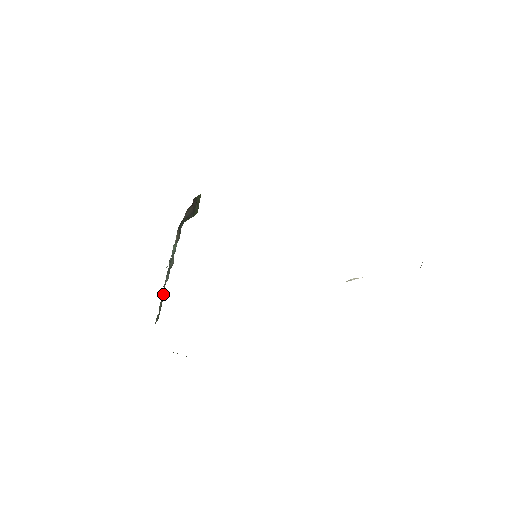
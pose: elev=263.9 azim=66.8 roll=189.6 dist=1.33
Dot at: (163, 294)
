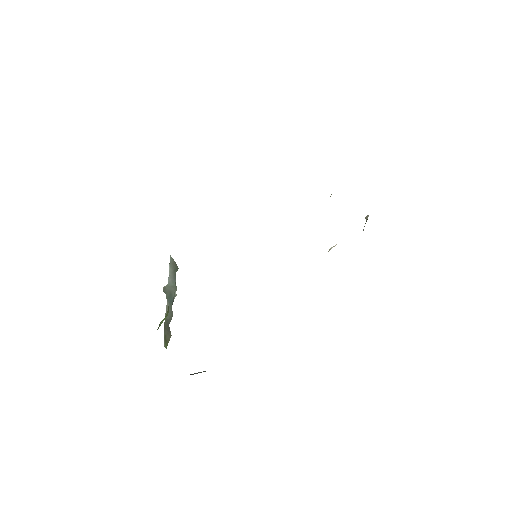
Dot at: (167, 323)
